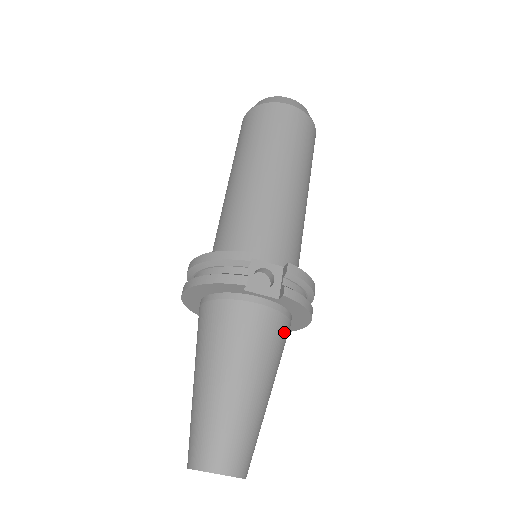
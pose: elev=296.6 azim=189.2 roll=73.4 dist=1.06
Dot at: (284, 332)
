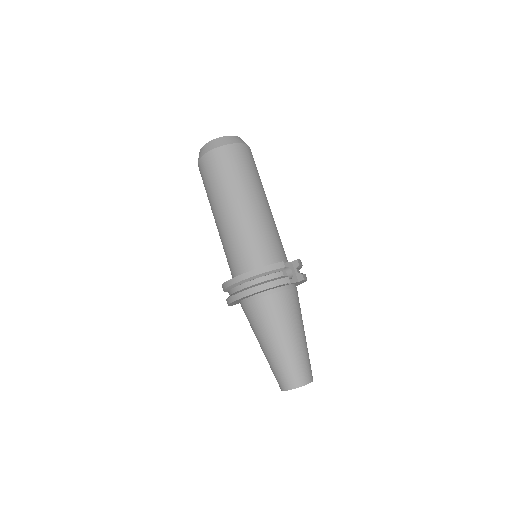
Dot at: occluded
